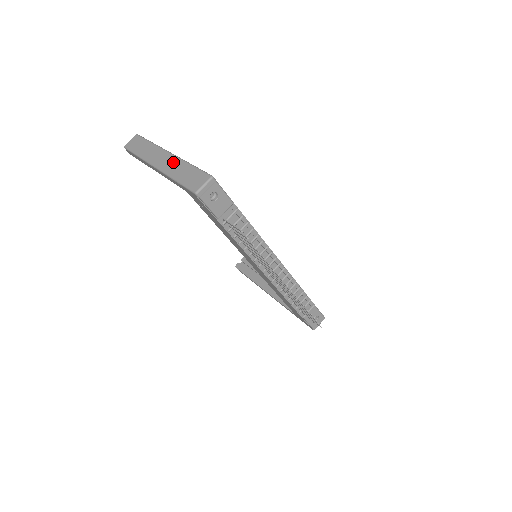
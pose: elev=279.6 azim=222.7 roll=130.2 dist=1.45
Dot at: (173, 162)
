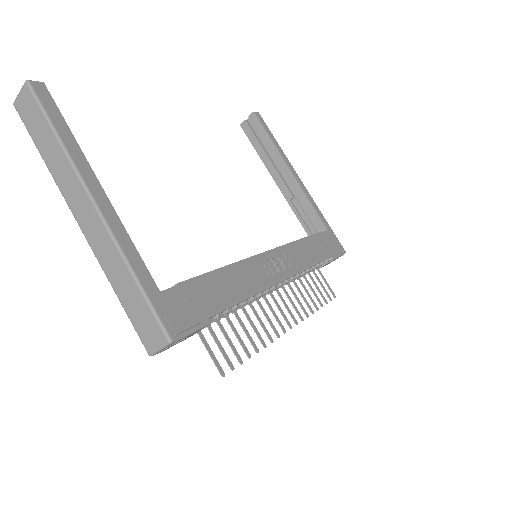
Dot at: (106, 246)
